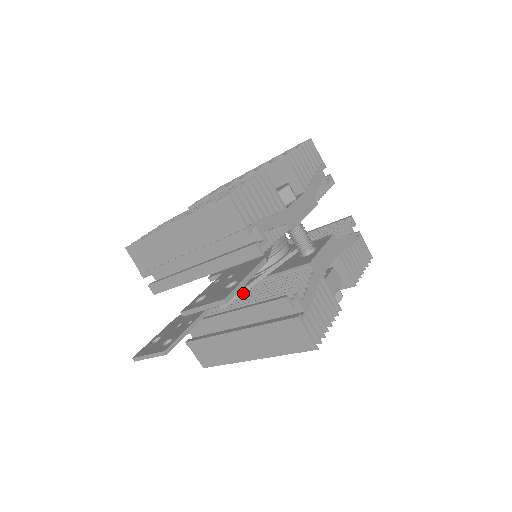
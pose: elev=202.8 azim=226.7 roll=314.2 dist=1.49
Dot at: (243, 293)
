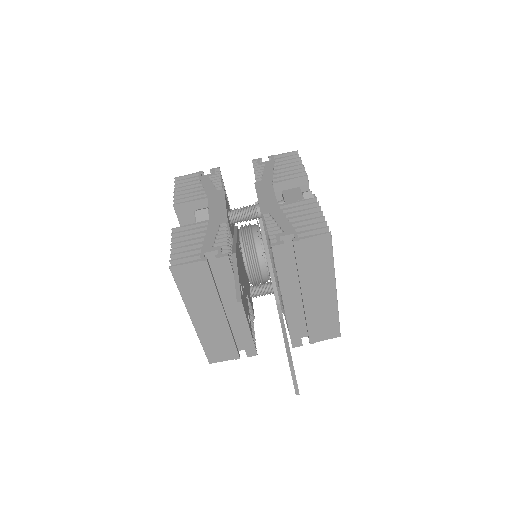
Dot at: occluded
